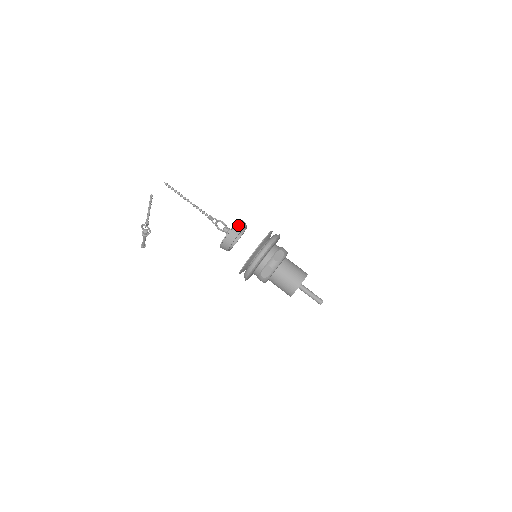
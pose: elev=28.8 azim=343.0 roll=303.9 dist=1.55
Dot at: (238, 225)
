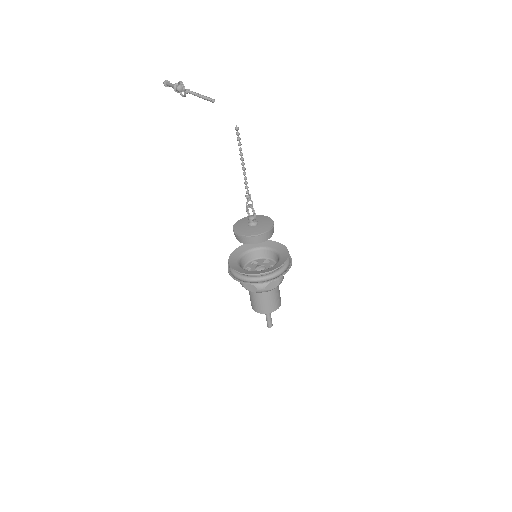
Dot at: (265, 235)
